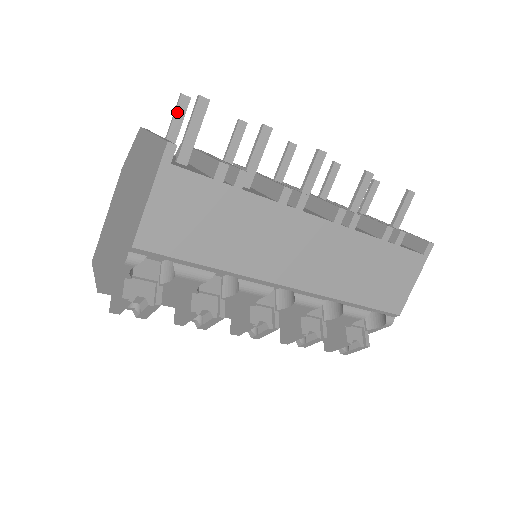
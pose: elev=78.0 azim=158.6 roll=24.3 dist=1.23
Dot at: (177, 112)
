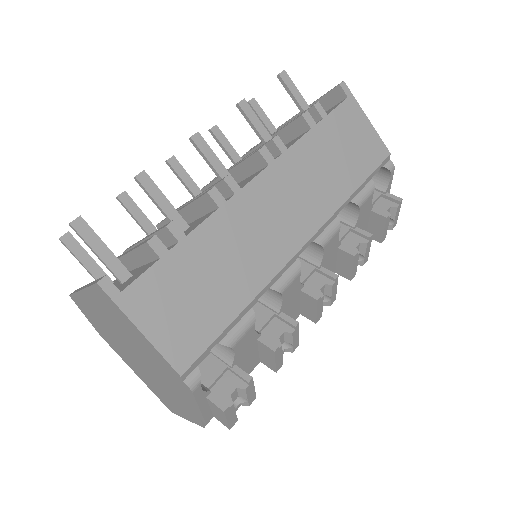
Dot at: (75, 253)
